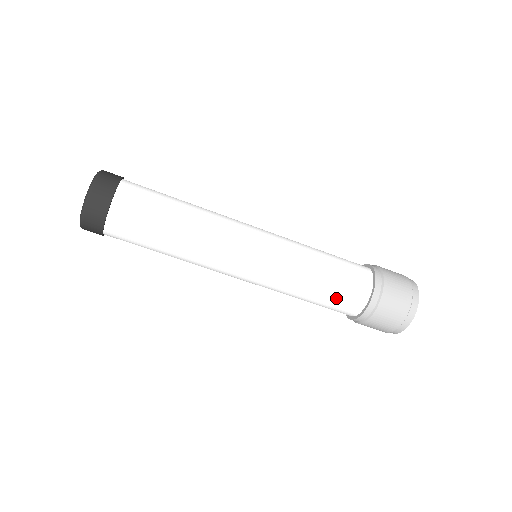
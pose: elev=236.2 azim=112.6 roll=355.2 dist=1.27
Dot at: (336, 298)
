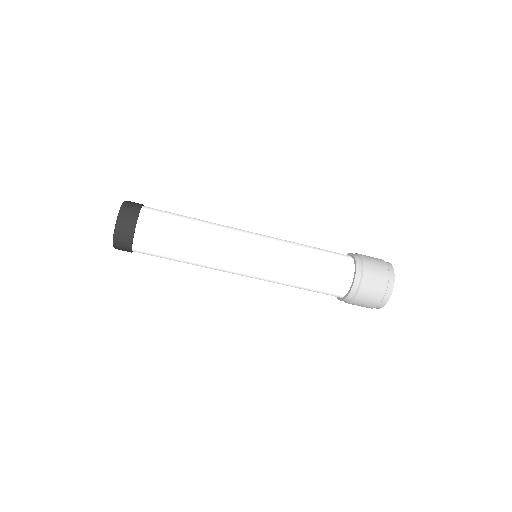
Dot at: (329, 271)
